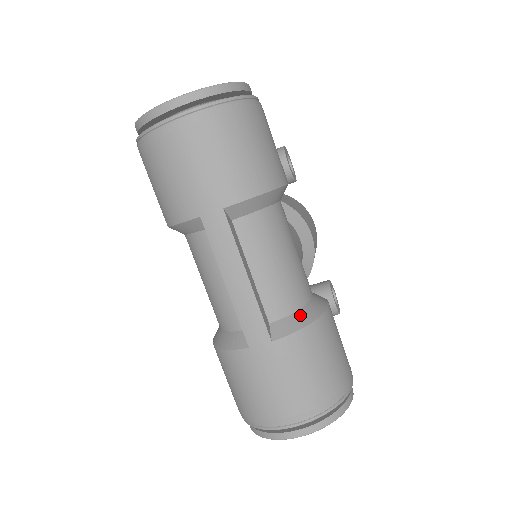
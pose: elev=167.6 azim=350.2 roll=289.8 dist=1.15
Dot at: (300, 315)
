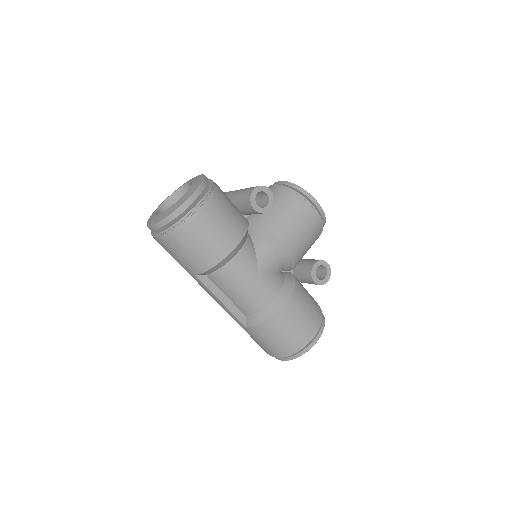
Dot at: (260, 315)
